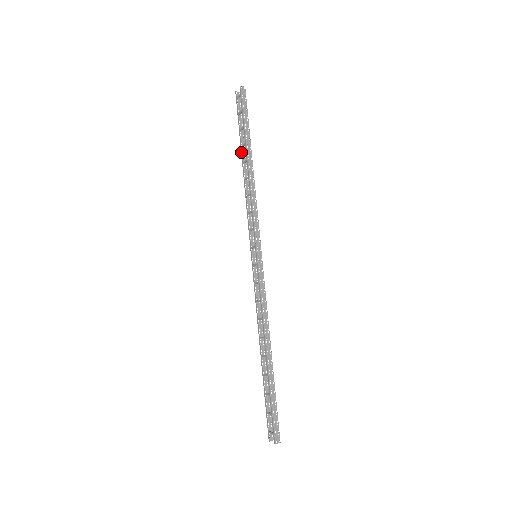
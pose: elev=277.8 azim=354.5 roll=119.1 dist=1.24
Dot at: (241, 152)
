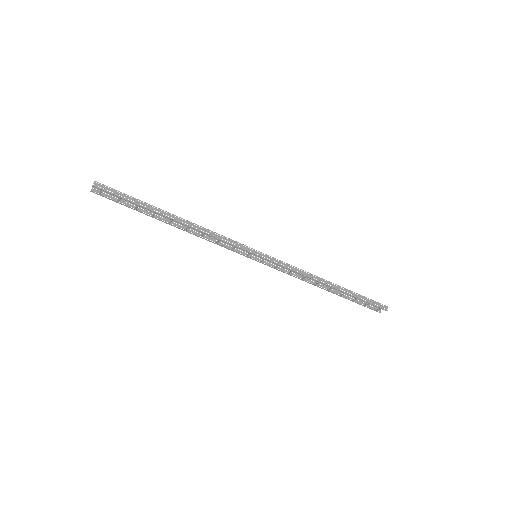
Dot at: occluded
